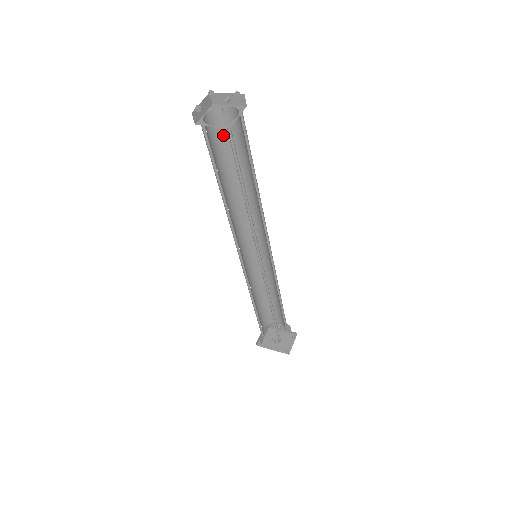
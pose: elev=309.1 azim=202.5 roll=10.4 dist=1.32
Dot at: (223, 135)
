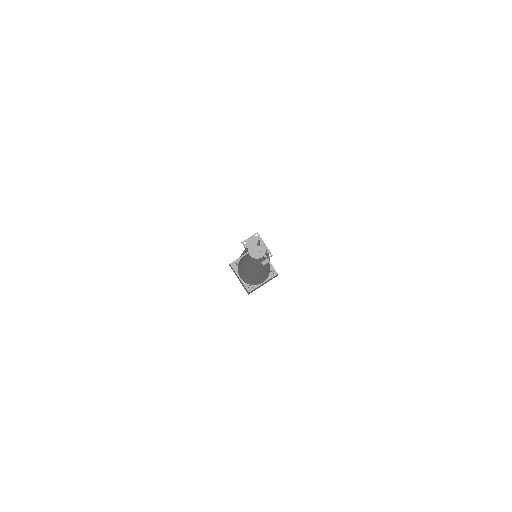
Dot at: occluded
